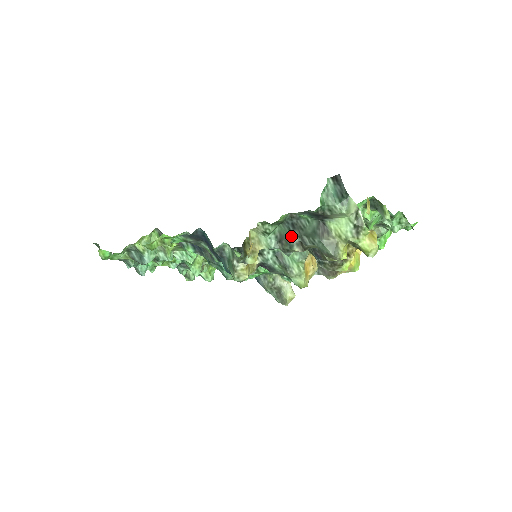
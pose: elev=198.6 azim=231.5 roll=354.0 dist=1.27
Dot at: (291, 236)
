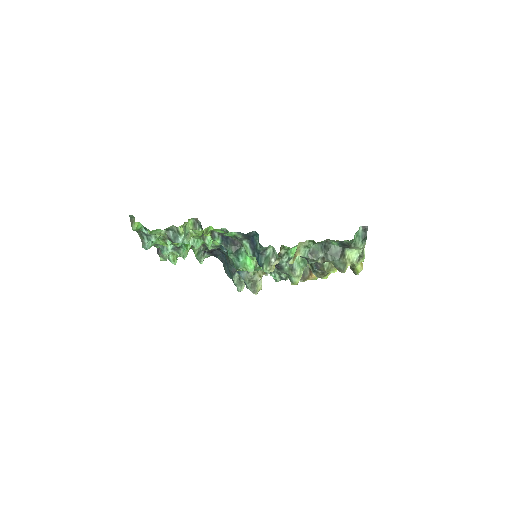
Dot at: (321, 252)
